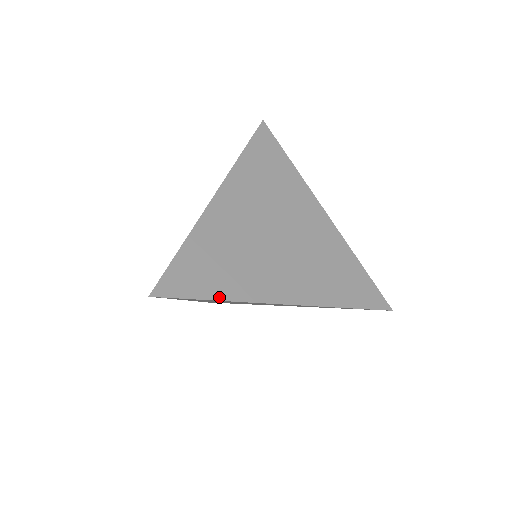
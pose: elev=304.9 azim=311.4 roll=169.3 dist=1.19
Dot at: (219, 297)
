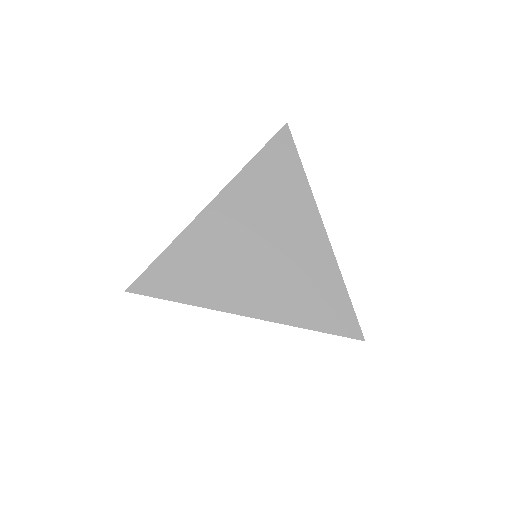
Dot at: (185, 301)
